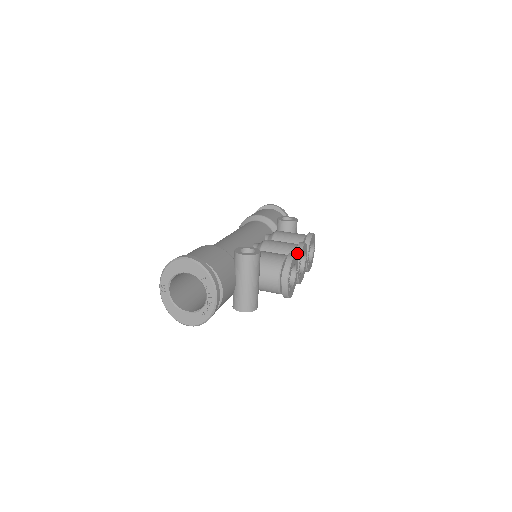
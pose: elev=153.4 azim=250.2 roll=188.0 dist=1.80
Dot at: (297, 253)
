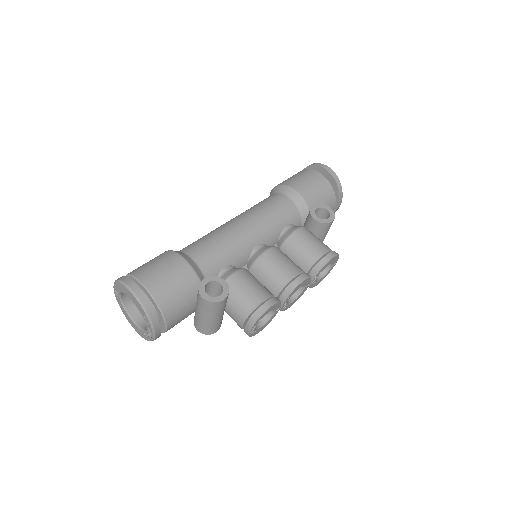
Dot at: (287, 291)
